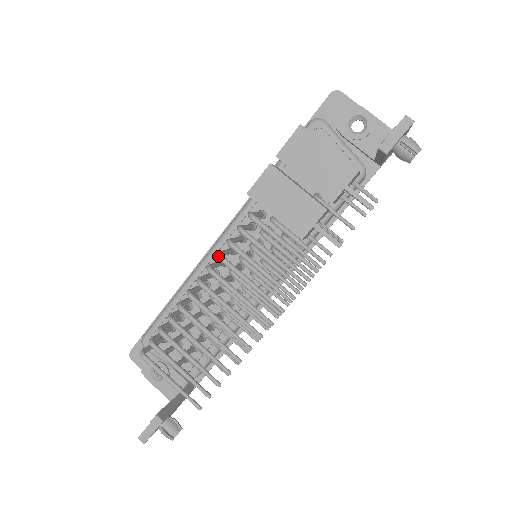
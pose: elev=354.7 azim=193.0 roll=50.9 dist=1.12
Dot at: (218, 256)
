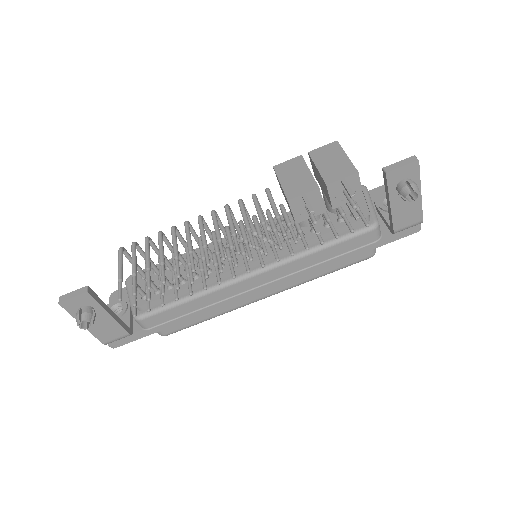
Dot at: (226, 204)
